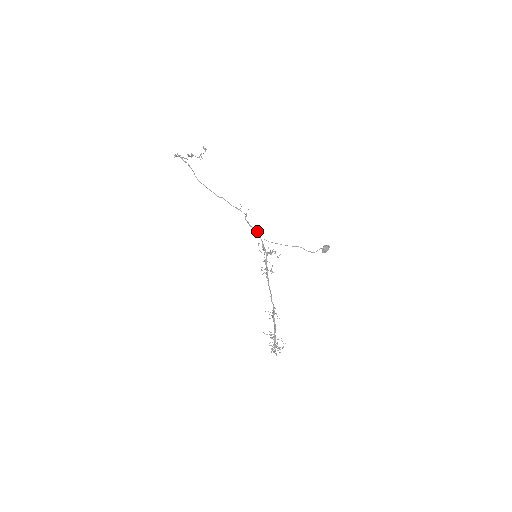
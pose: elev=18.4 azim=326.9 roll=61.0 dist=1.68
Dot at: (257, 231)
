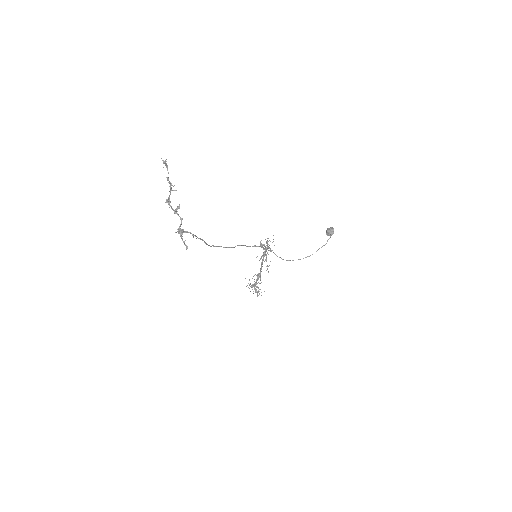
Dot at: (269, 248)
